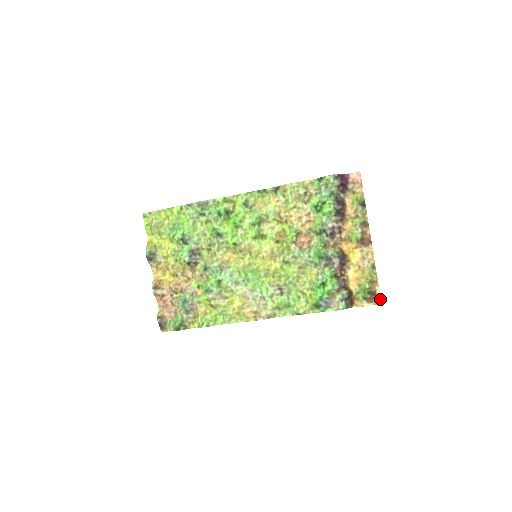
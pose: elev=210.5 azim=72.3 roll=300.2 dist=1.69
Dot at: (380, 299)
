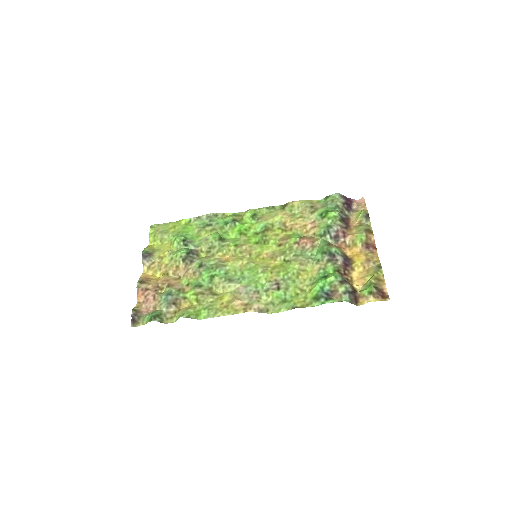
Dot at: (388, 296)
